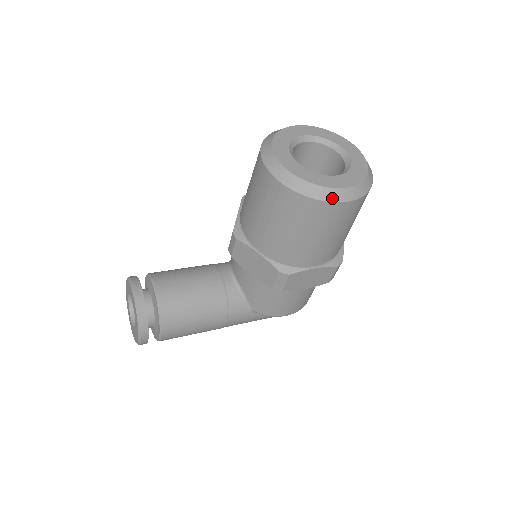
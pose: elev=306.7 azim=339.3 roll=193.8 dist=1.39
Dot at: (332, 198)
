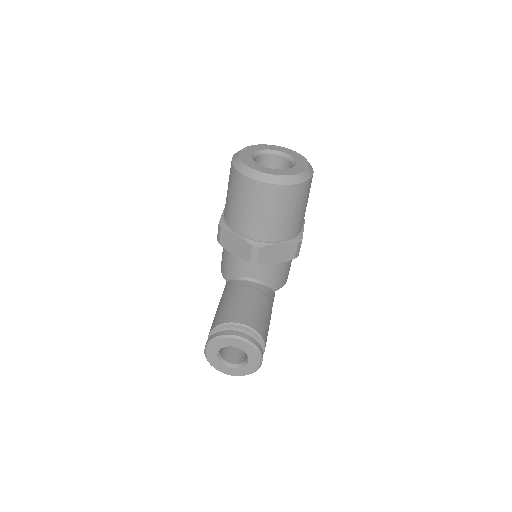
Dot at: (310, 175)
